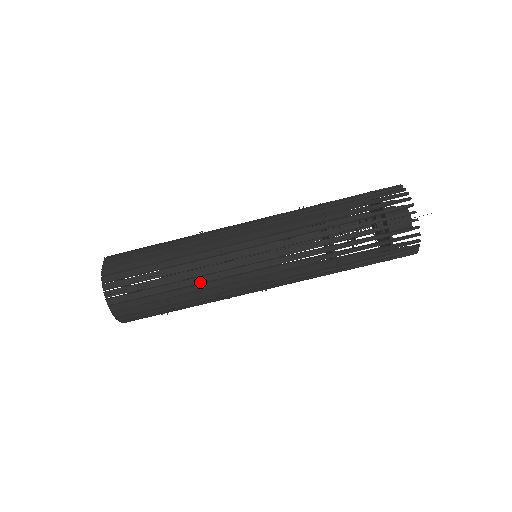
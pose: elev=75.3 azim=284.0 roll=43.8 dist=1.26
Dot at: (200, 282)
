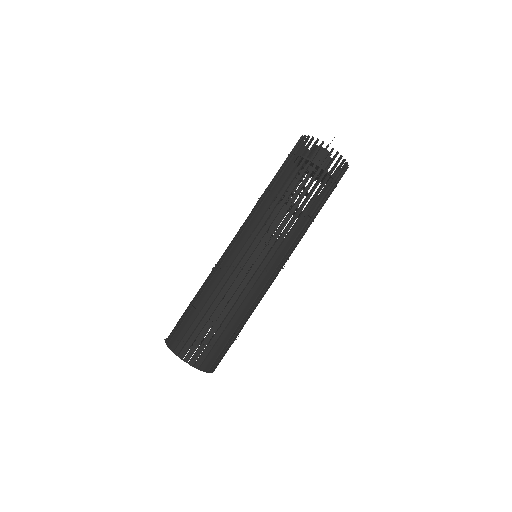
Dot at: occluded
